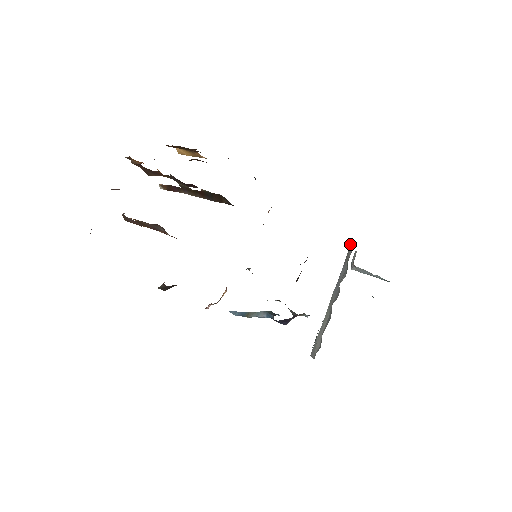
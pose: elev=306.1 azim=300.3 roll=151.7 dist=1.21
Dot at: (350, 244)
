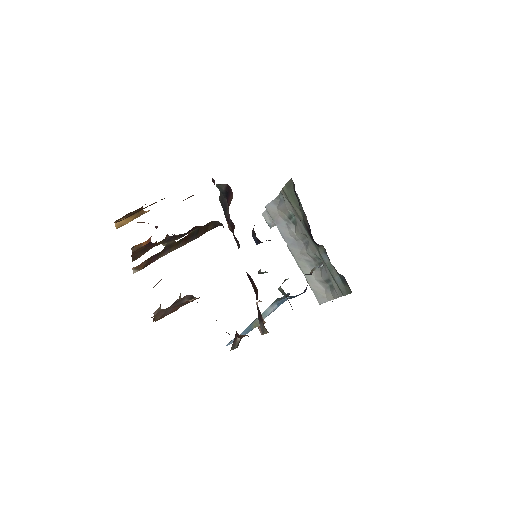
Dot at: (265, 206)
